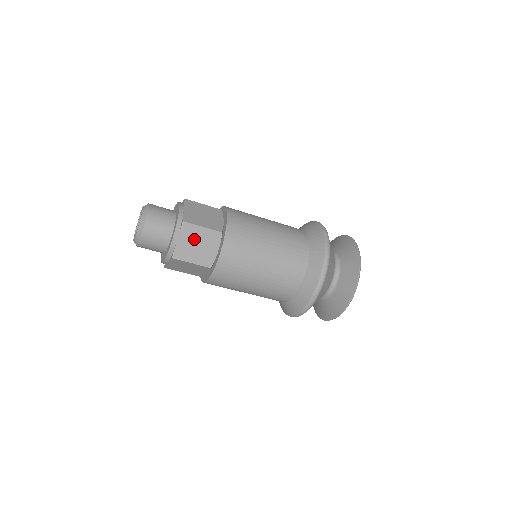
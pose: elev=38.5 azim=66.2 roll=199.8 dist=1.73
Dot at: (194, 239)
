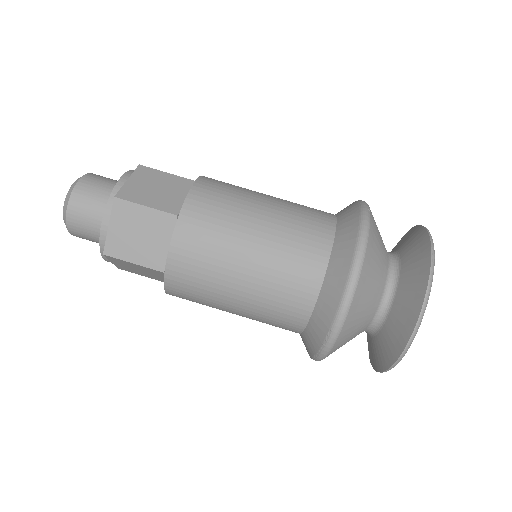
Dot at: (134, 225)
